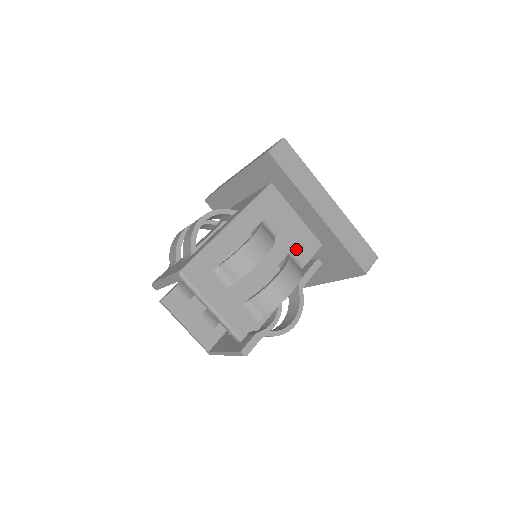
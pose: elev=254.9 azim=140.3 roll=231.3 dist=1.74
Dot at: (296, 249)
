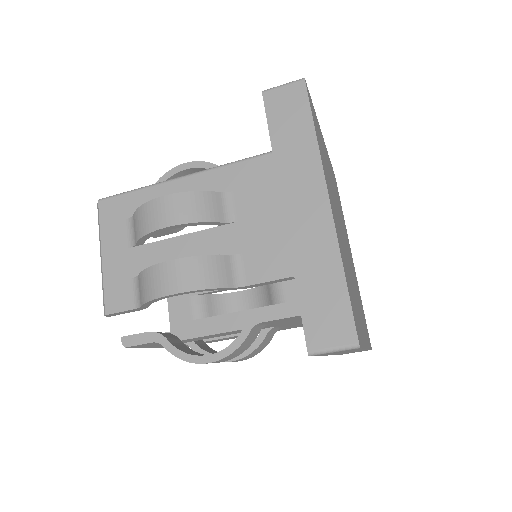
Dot at: (252, 255)
